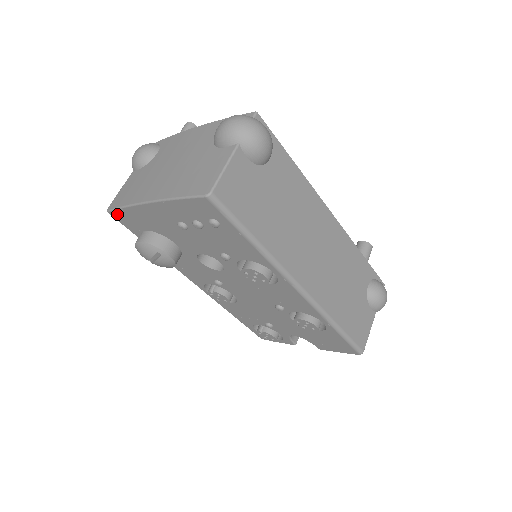
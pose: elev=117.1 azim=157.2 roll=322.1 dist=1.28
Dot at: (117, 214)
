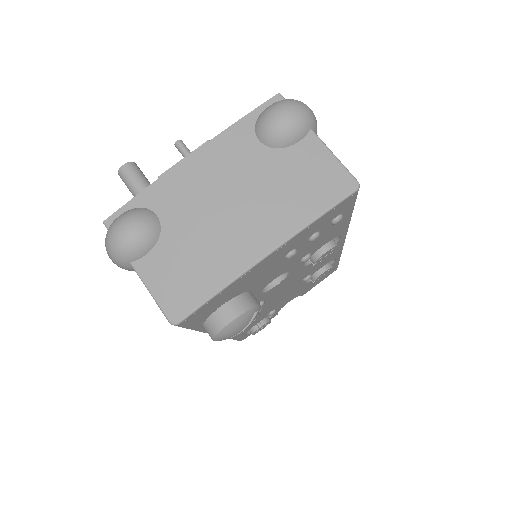
Dot at: (195, 314)
